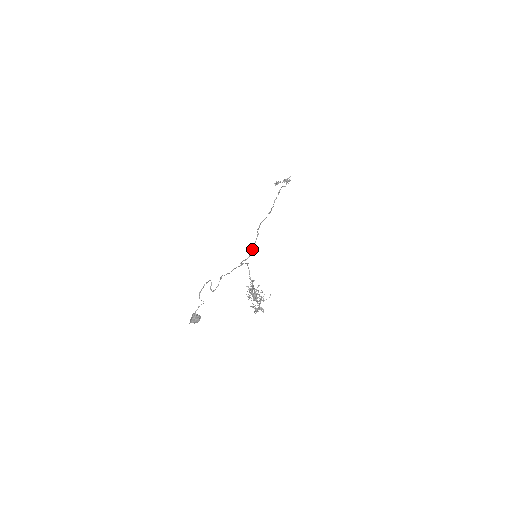
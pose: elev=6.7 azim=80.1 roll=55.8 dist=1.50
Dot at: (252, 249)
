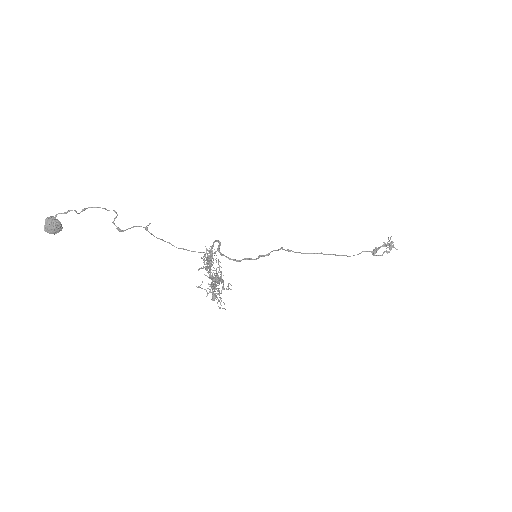
Dot at: (259, 256)
